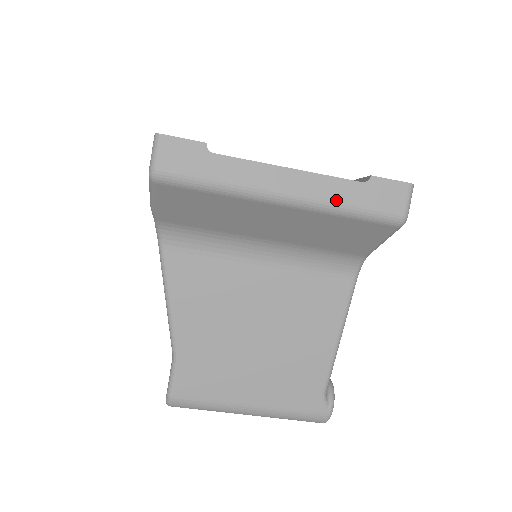
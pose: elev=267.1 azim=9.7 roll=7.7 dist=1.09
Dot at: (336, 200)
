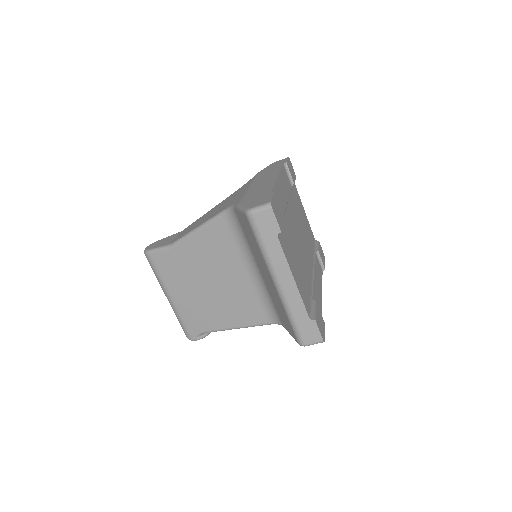
Dot at: (292, 309)
